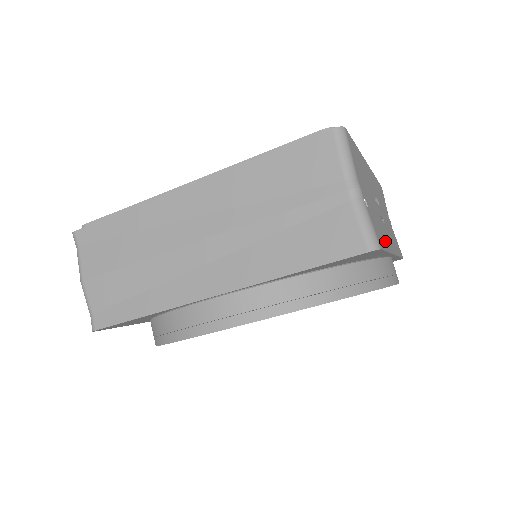
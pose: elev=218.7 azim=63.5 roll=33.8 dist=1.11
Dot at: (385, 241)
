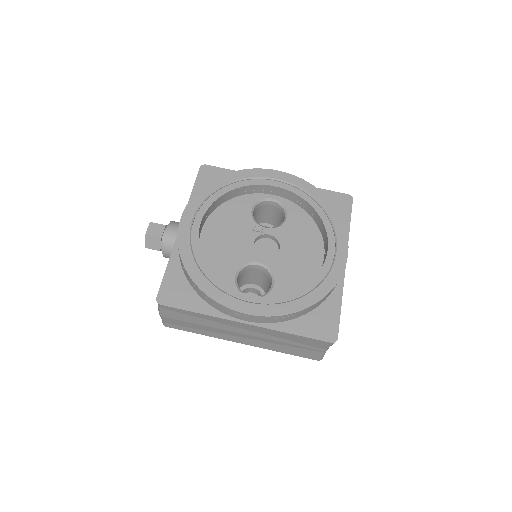
Dot at: occluded
